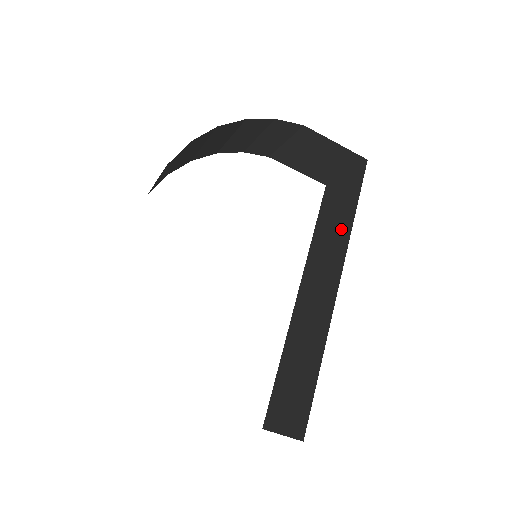
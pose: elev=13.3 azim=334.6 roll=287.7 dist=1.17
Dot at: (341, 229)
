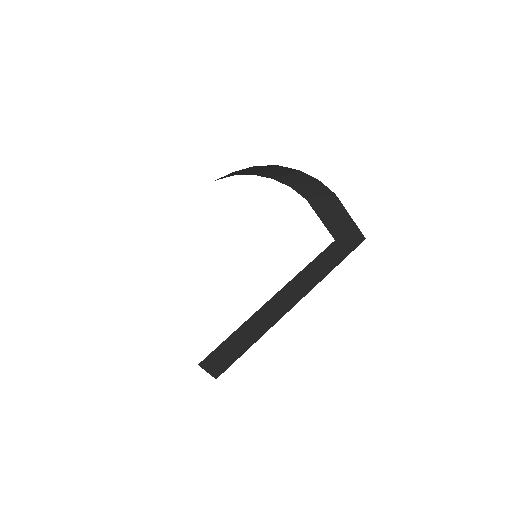
Dot at: (322, 272)
